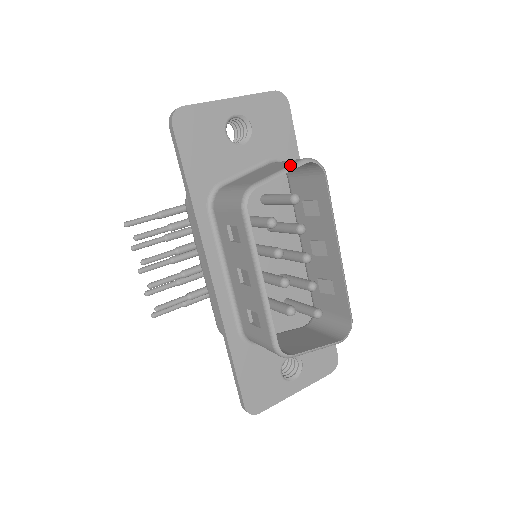
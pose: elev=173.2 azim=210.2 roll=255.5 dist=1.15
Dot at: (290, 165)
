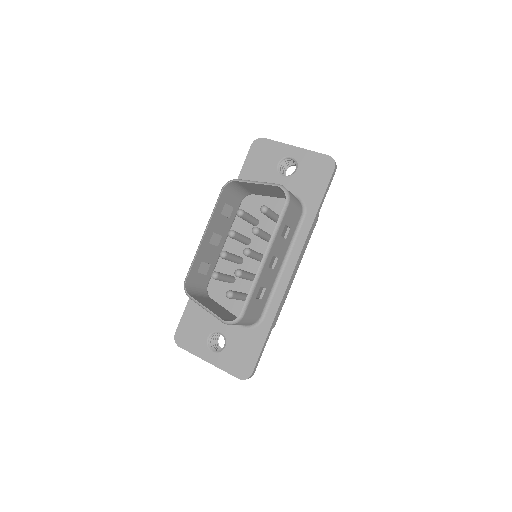
Dot at: occluded
